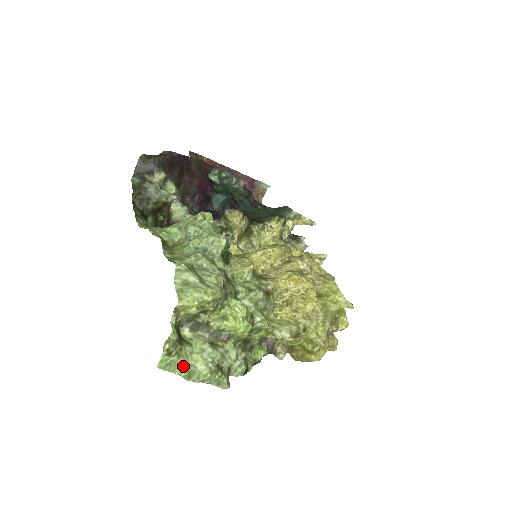
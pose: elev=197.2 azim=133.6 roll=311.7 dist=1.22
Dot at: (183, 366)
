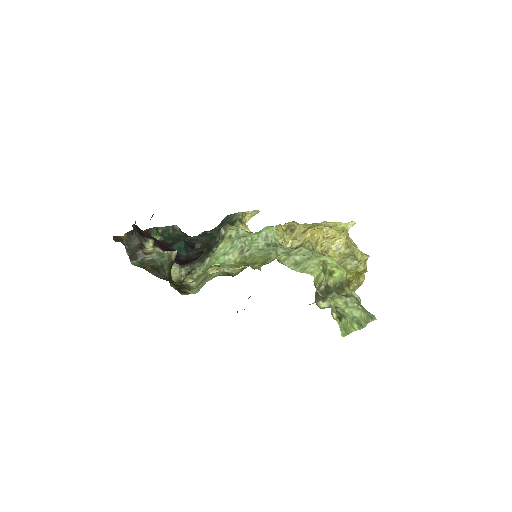
Dot at: (350, 323)
